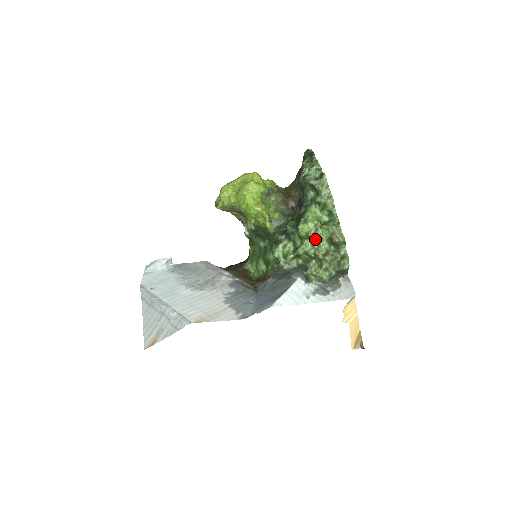
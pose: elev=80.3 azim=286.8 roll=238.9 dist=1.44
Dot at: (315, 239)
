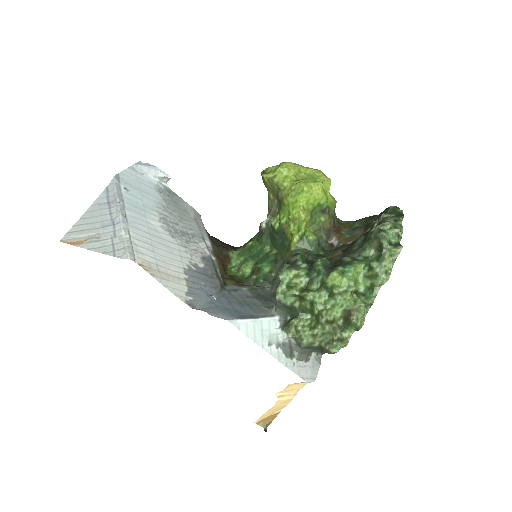
Dot at: (336, 299)
